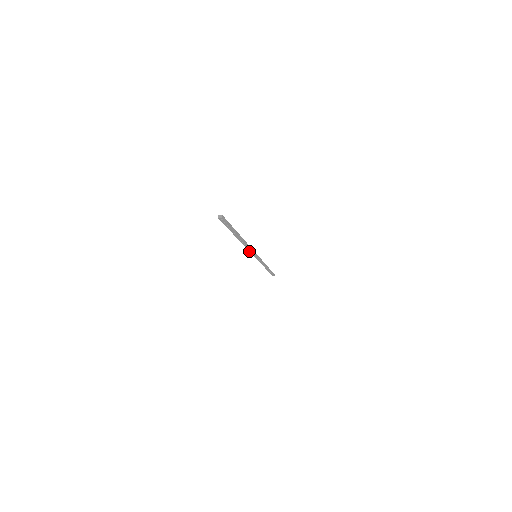
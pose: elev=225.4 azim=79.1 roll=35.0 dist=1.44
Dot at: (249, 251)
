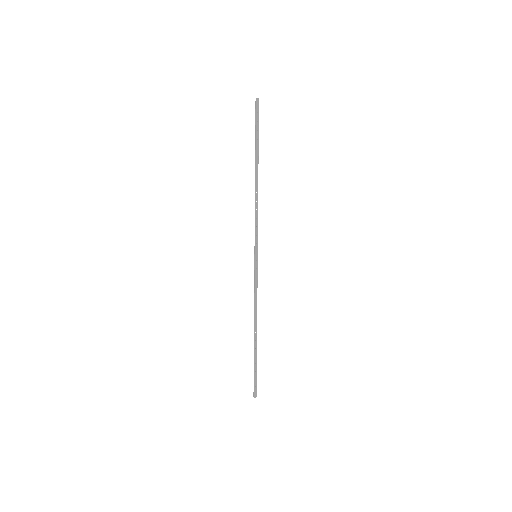
Dot at: (254, 286)
